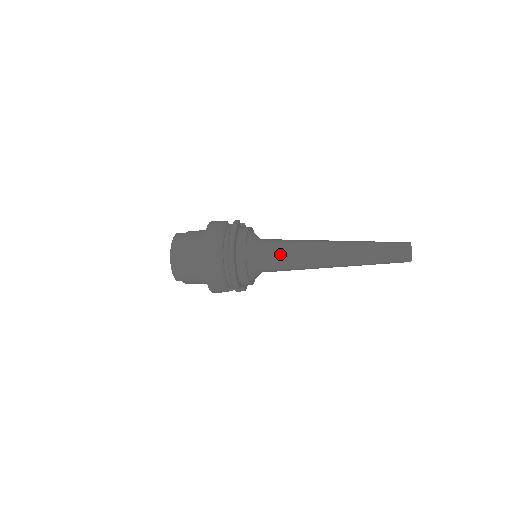
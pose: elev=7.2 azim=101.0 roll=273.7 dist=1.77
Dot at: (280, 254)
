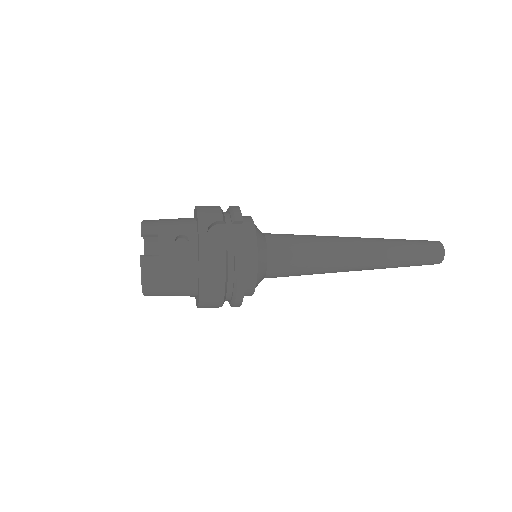
Dot at: (294, 275)
